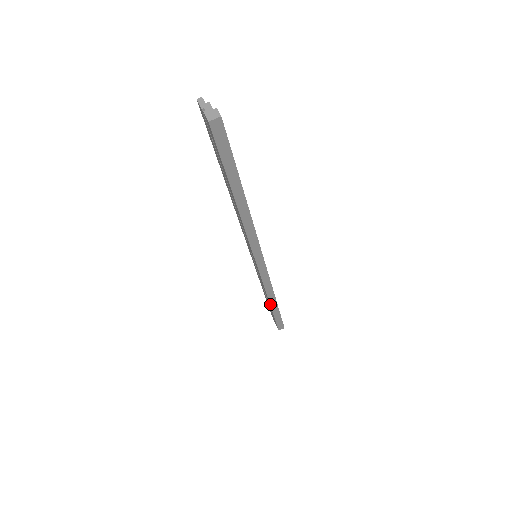
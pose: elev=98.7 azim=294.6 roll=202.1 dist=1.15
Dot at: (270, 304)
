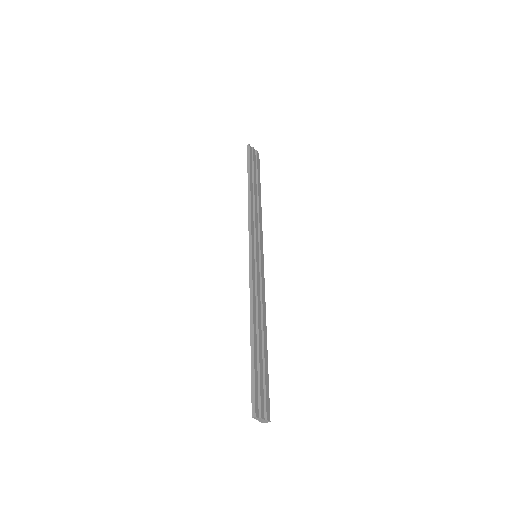
Dot at: occluded
